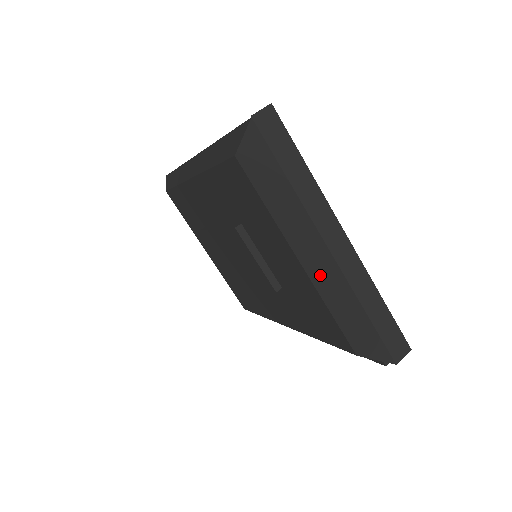
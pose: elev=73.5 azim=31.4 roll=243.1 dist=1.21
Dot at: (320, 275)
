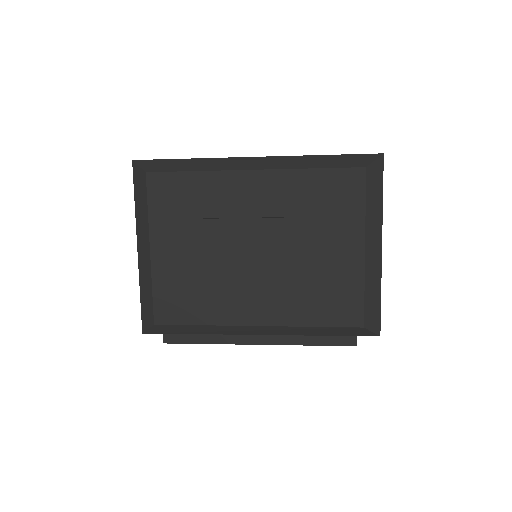
Dot at: (371, 262)
